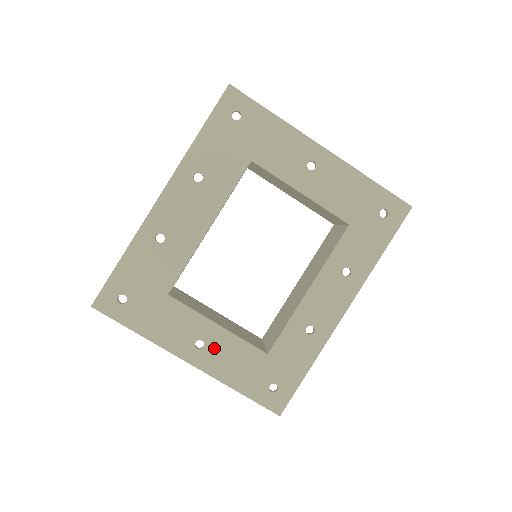
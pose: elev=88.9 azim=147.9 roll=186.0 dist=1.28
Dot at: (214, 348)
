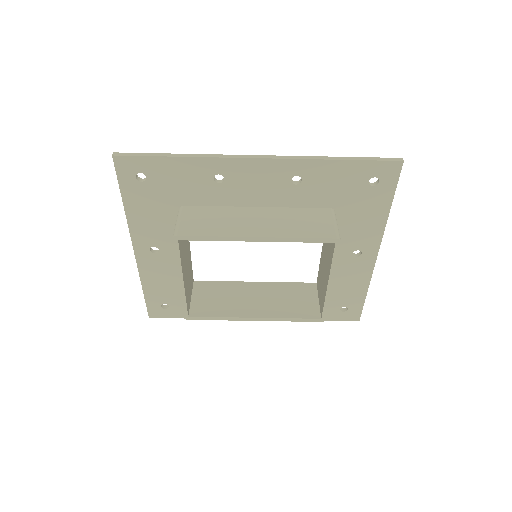
Dot at: (161, 260)
